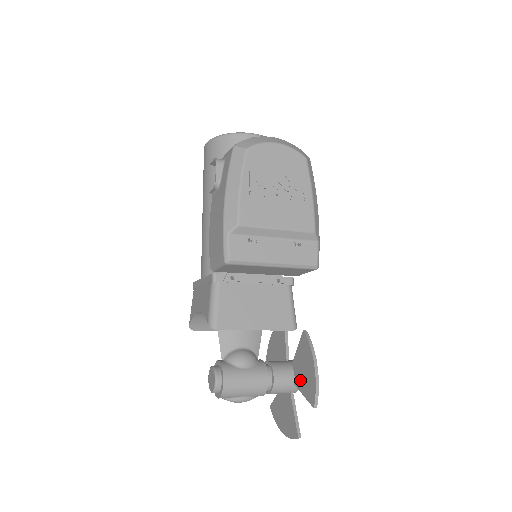
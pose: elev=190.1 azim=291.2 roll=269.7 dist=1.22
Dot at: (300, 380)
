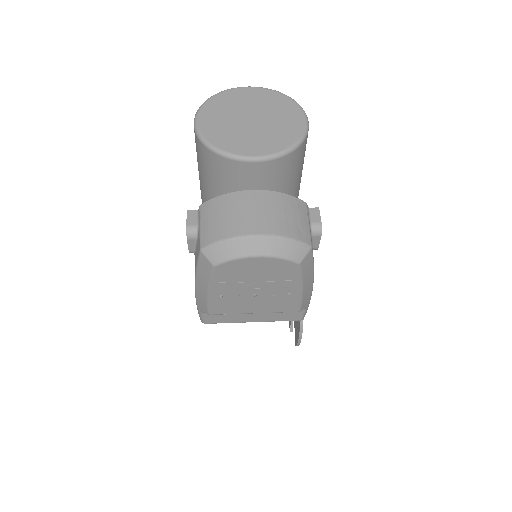
Dot at: occluded
